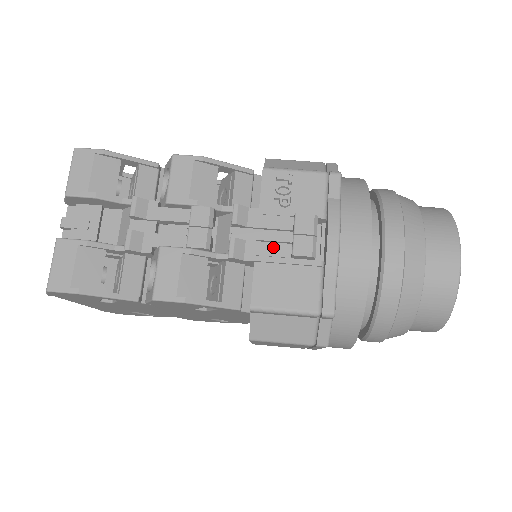
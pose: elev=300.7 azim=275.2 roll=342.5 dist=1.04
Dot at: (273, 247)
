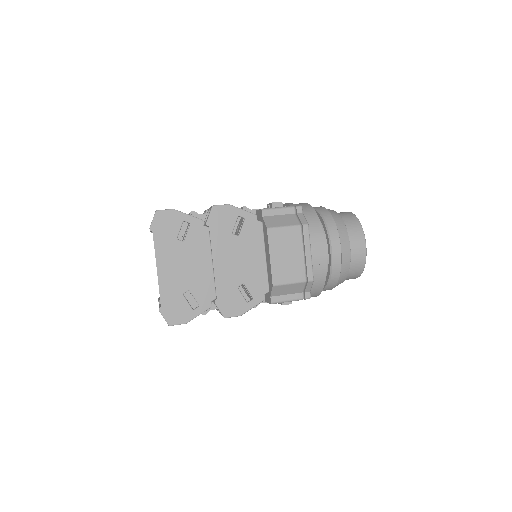
Dot at: occluded
